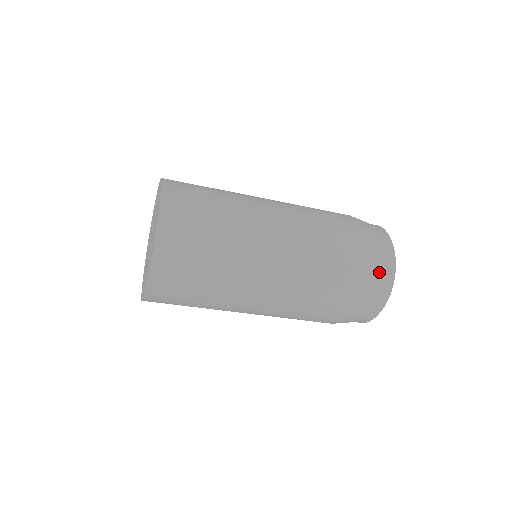
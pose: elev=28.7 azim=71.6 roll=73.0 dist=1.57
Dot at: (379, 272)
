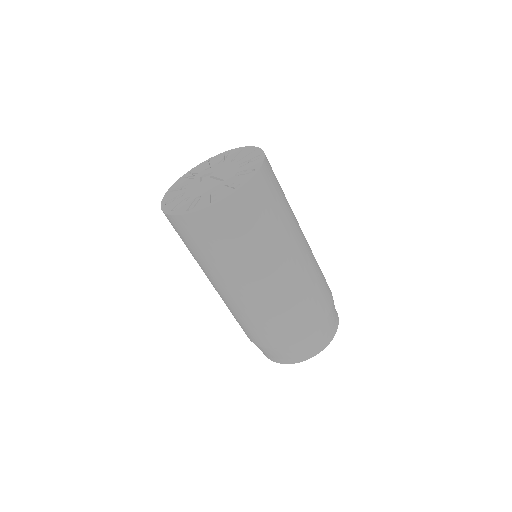
Dot at: occluded
